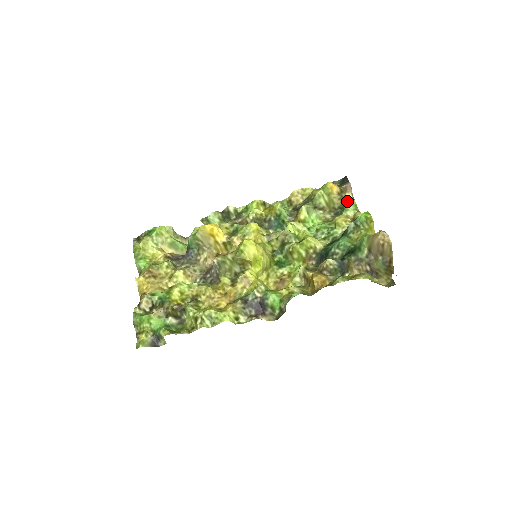
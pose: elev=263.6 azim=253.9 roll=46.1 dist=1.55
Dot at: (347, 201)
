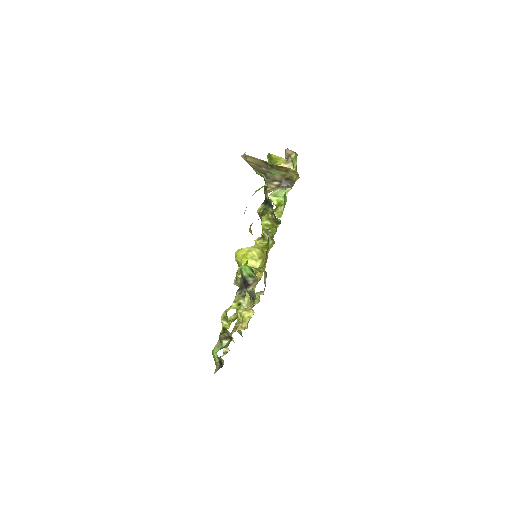
Dot at: occluded
